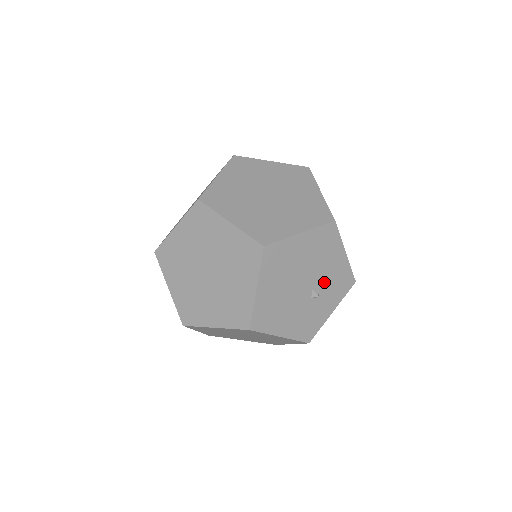
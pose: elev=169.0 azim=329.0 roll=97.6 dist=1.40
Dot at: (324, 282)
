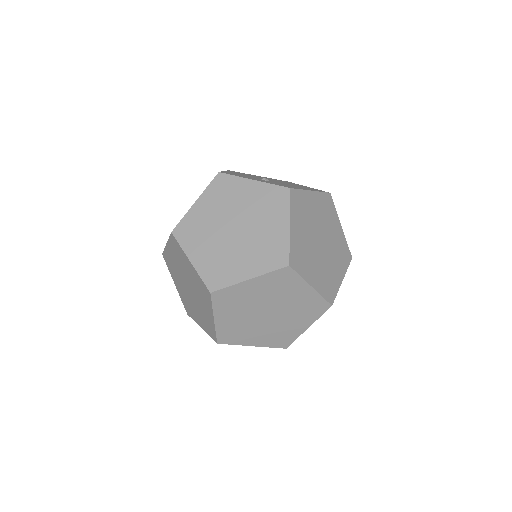
Dot at: occluded
